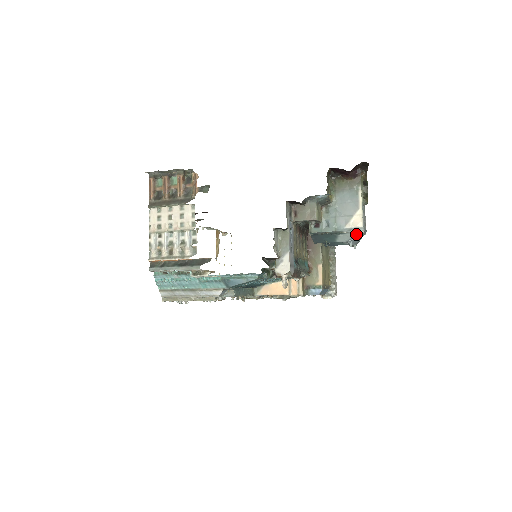
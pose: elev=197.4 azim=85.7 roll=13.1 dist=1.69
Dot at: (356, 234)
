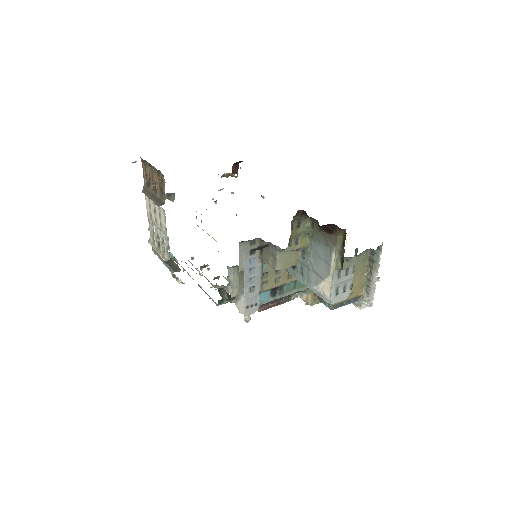
Dot at: occluded
